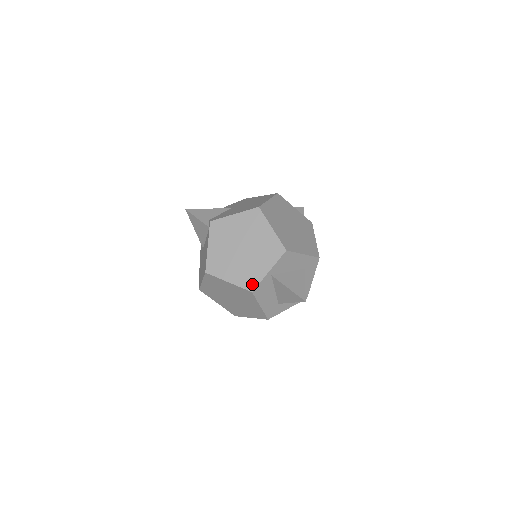
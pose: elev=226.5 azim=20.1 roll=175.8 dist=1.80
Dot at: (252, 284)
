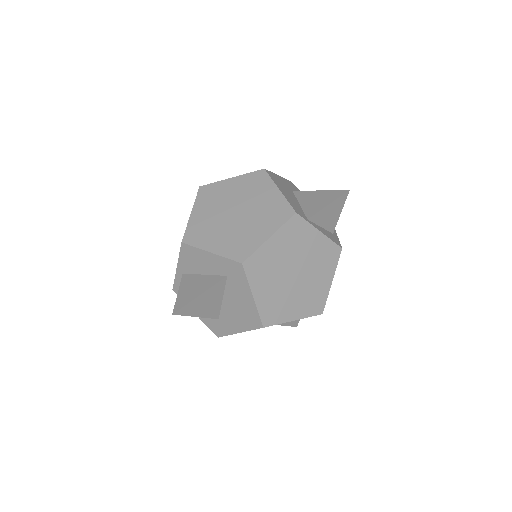
Dot at: occluded
